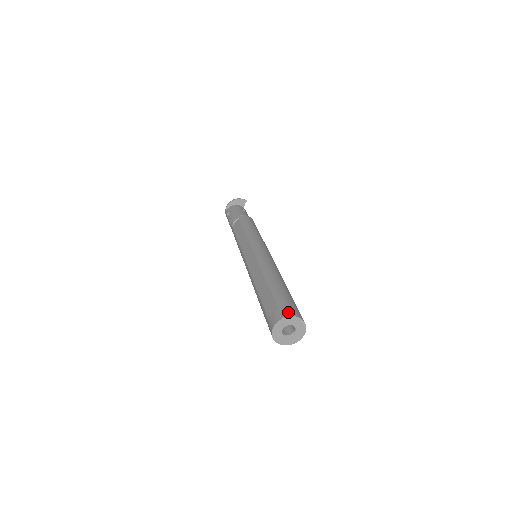
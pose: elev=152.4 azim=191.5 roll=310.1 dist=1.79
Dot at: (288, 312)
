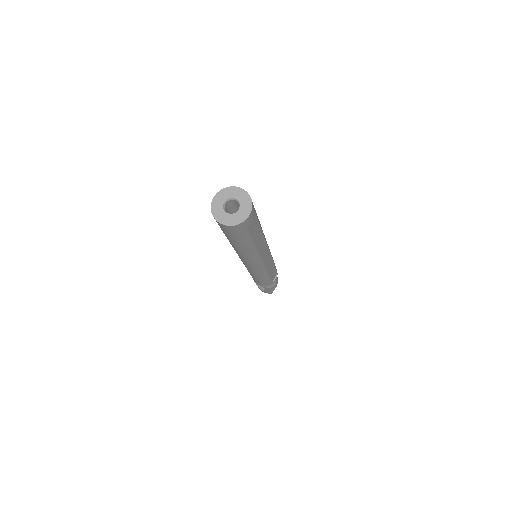
Dot at: occluded
